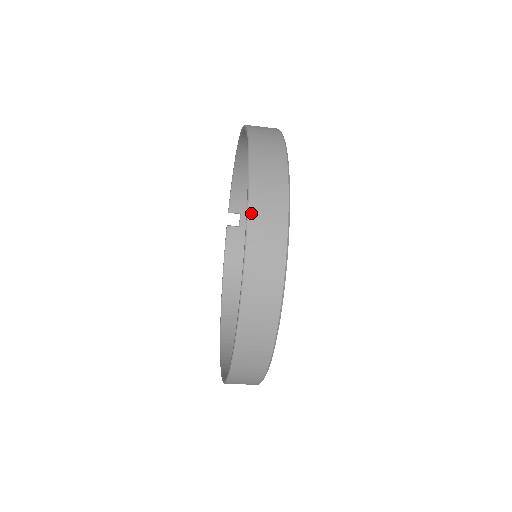
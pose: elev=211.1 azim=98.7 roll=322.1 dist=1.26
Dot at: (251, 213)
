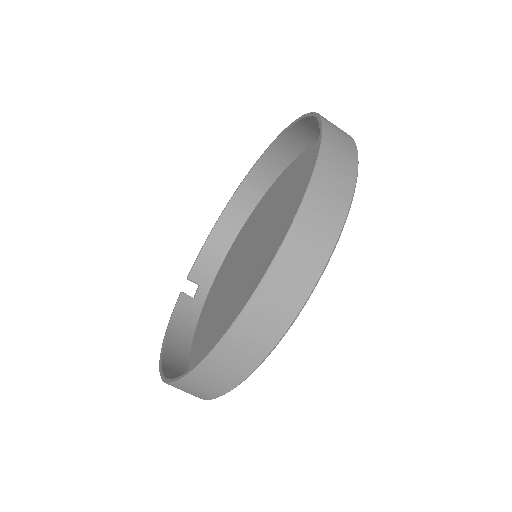
Dot at: (322, 117)
